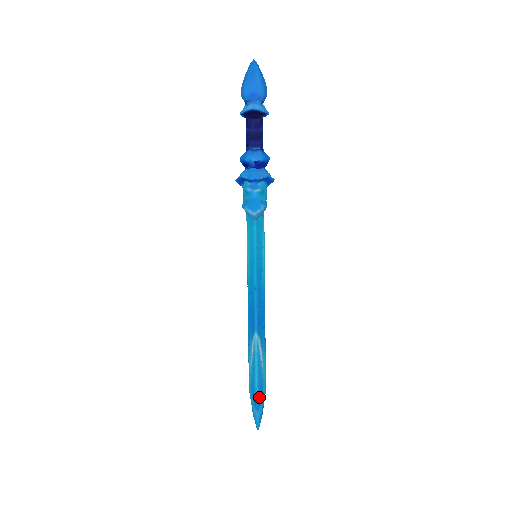
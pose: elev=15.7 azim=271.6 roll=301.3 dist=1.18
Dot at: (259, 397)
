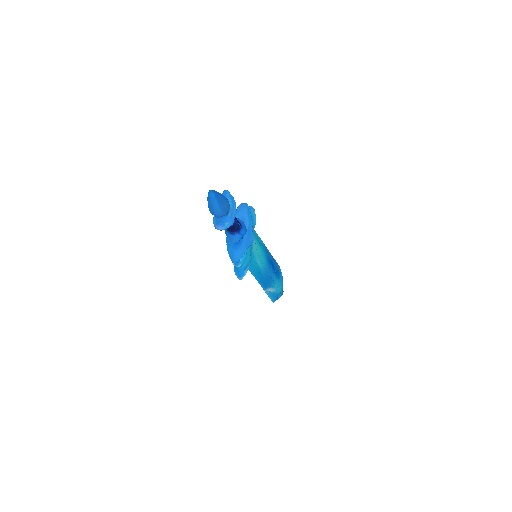
Dot at: occluded
